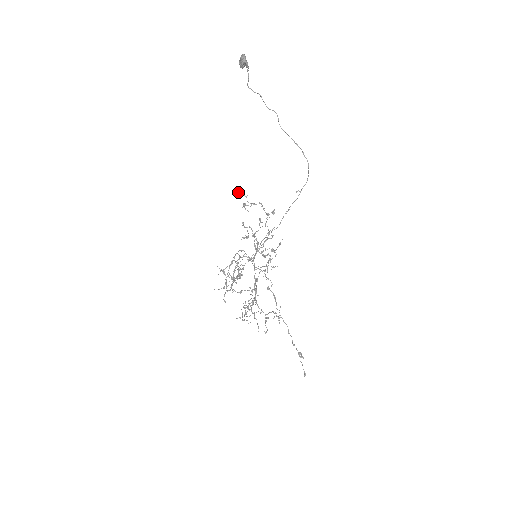
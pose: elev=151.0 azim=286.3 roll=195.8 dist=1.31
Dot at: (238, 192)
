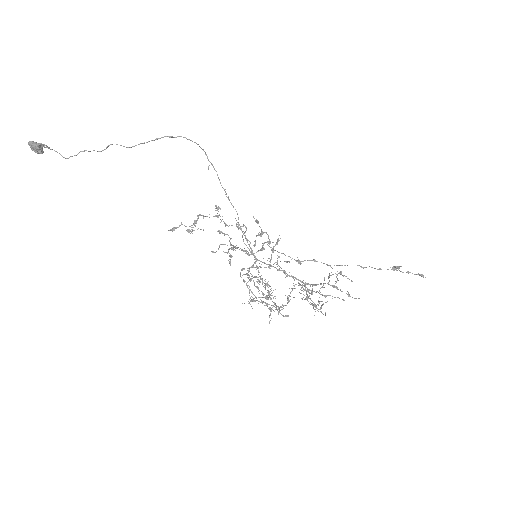
Dot at: occluded
